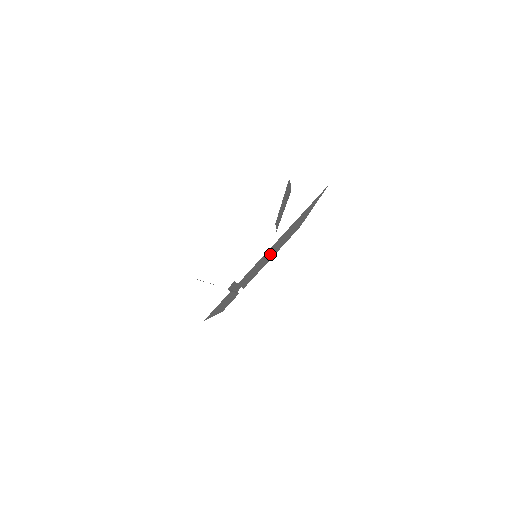
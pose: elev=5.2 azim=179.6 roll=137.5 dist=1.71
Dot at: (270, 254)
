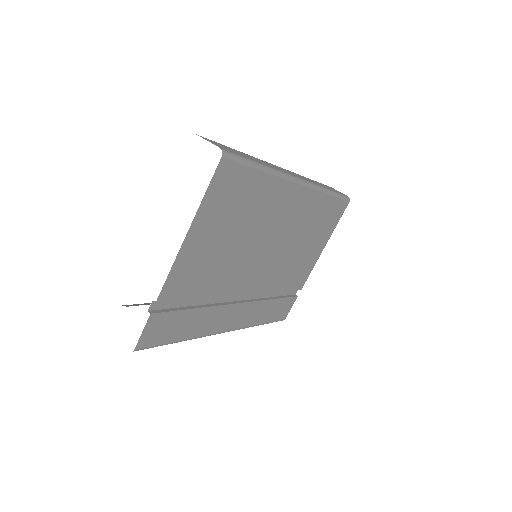
Dot at: (259, 251)
